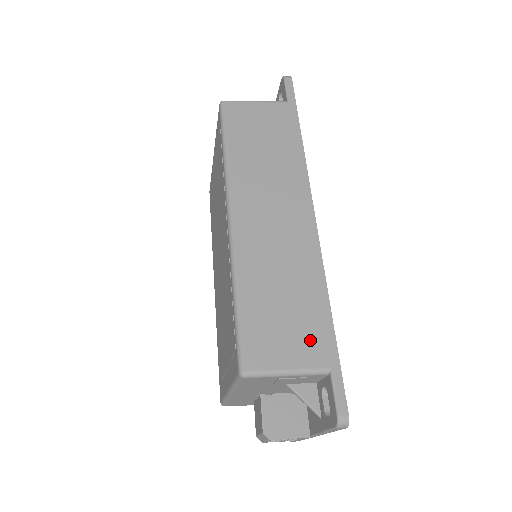
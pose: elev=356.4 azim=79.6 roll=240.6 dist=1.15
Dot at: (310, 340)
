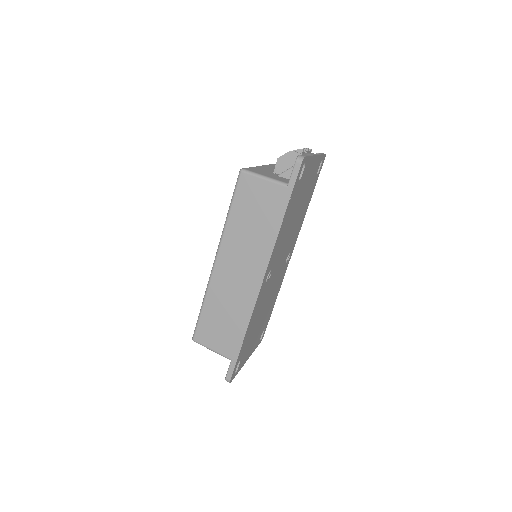
Dot at: (228, 343)
